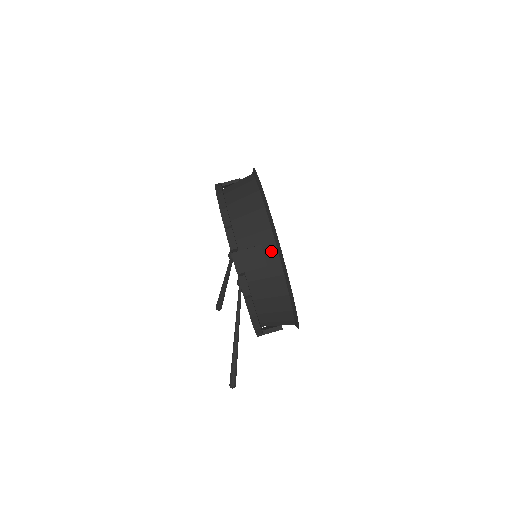
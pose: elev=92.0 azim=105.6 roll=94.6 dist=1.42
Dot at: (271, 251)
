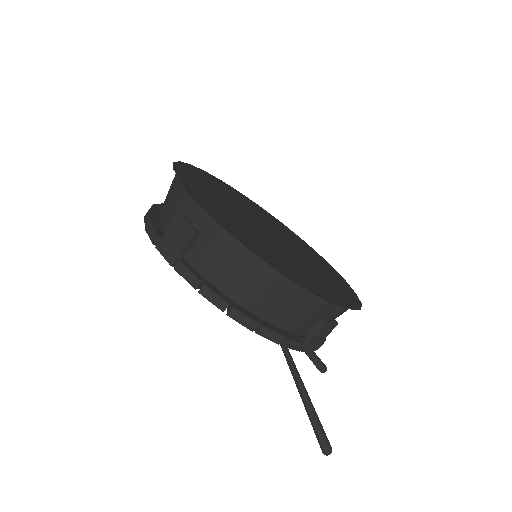
Dot at: (194, 212)
